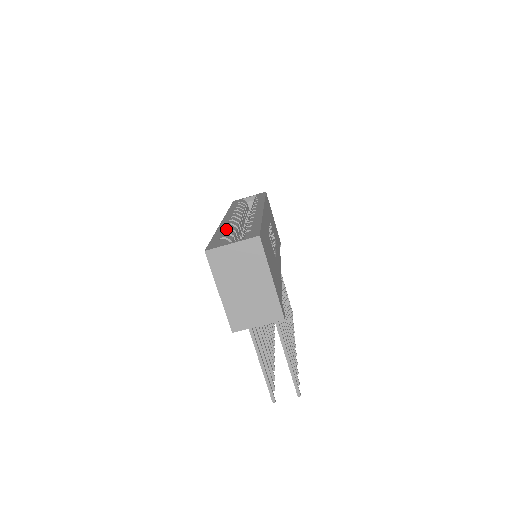
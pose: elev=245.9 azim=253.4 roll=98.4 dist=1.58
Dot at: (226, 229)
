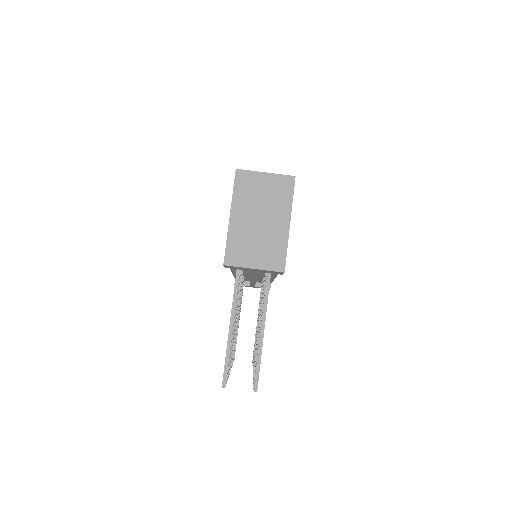
Dot at: occluded
